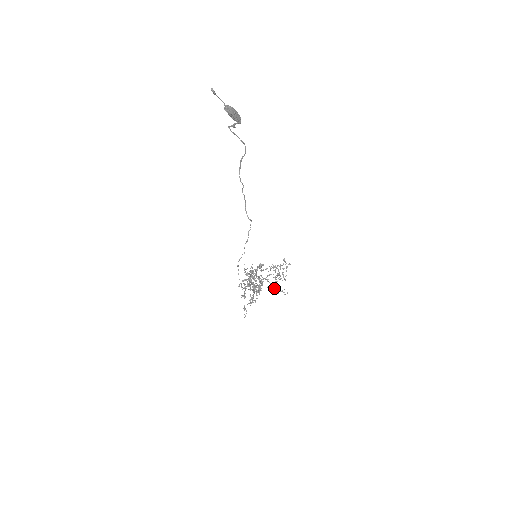
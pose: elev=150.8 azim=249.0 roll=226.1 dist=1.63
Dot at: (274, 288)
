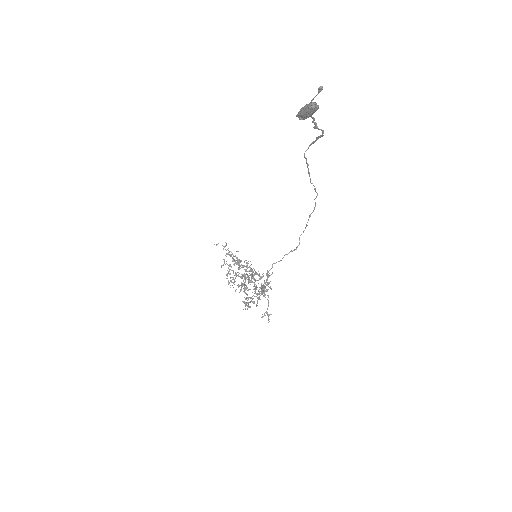
Dot at: occluded
